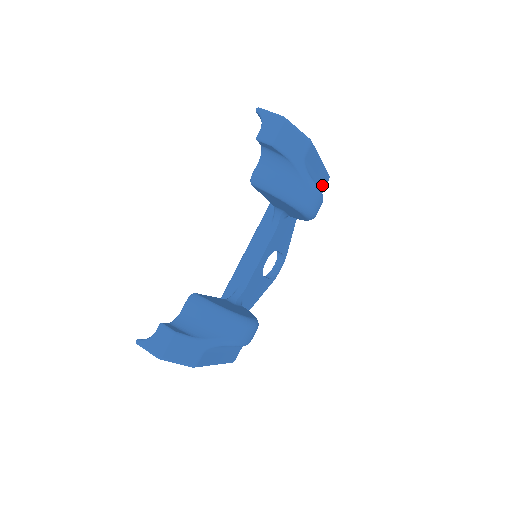
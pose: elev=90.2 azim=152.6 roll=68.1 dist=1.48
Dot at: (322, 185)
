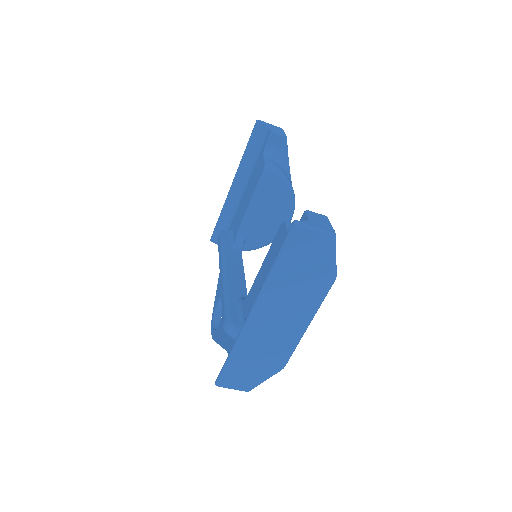
Dot at: occluded
